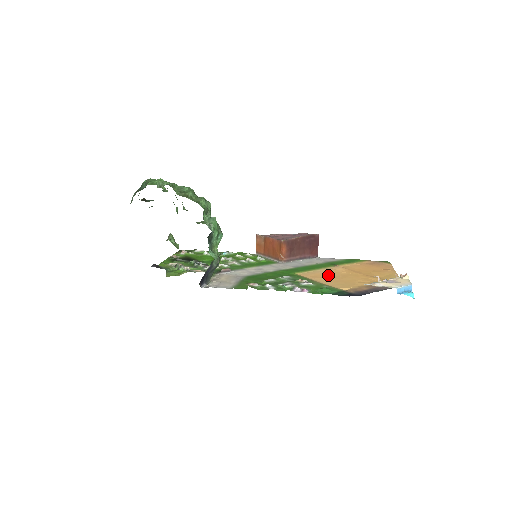
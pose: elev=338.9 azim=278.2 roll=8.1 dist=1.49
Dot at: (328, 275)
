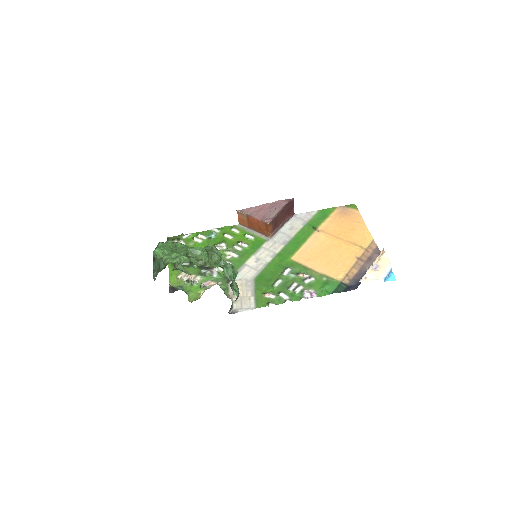
Dot at: (317, 252)
